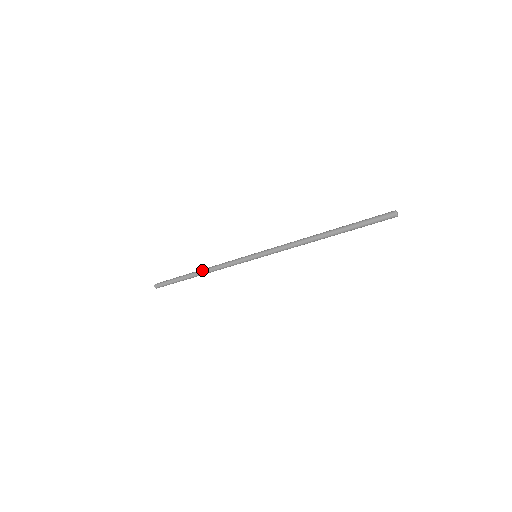
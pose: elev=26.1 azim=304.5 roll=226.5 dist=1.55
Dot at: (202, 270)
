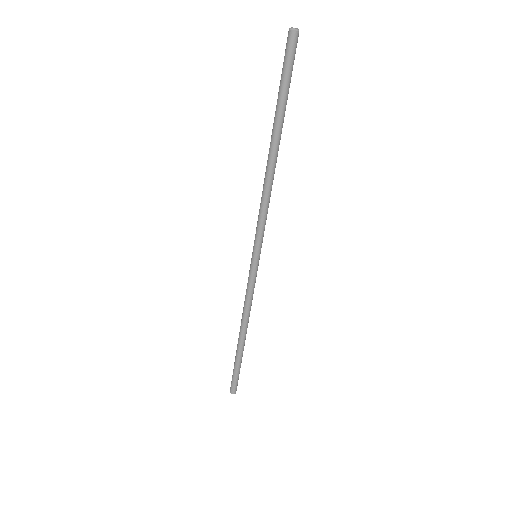
Dot at: occluded
